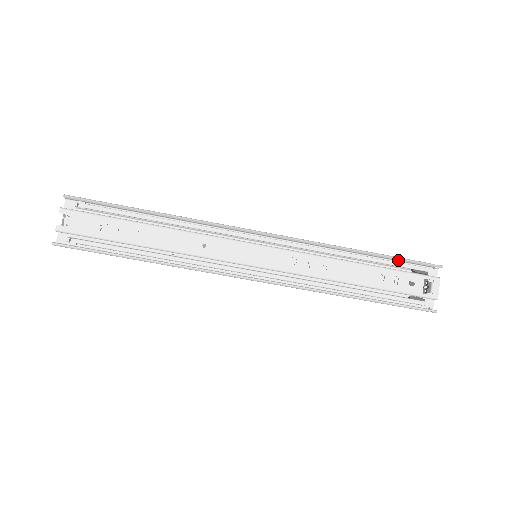
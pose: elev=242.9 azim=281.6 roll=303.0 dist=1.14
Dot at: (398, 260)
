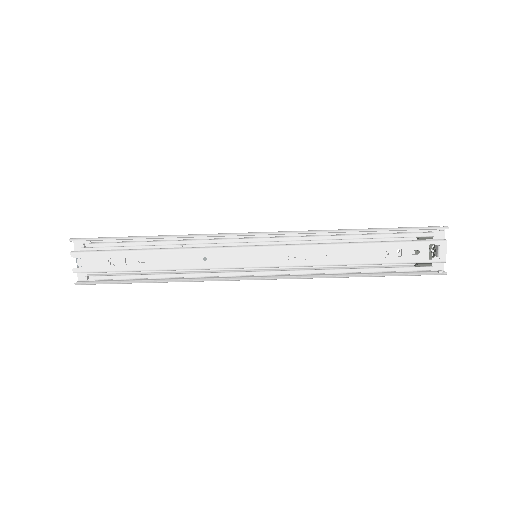
Dot at: (400, 229)
